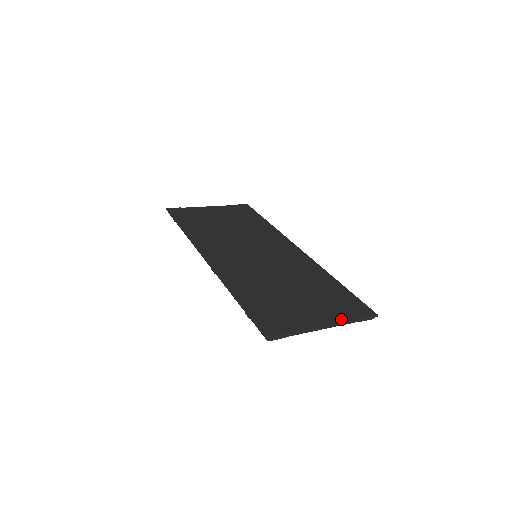
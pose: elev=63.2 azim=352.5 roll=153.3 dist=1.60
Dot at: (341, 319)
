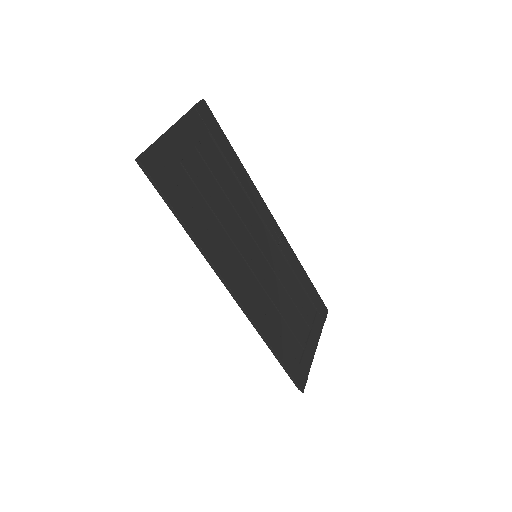
Dot at: (319, 332)
